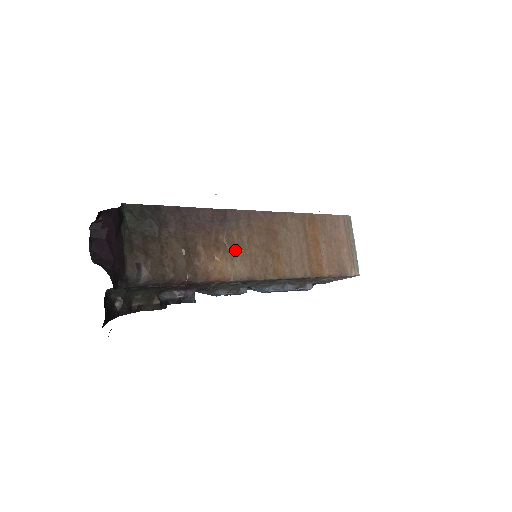
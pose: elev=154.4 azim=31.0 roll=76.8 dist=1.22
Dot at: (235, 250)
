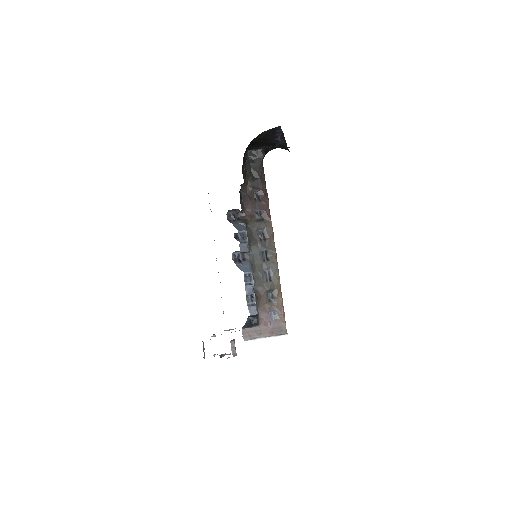
Dot at: occluded
